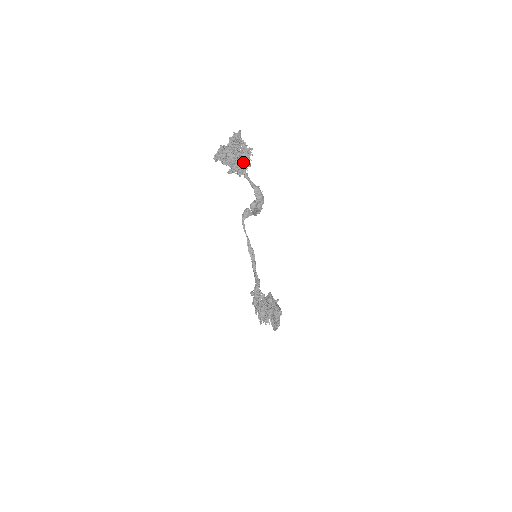
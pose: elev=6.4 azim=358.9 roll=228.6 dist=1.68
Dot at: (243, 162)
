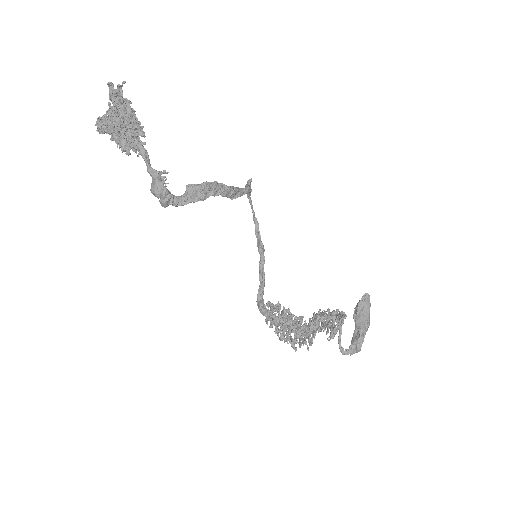
Dot at: (126, 134)
